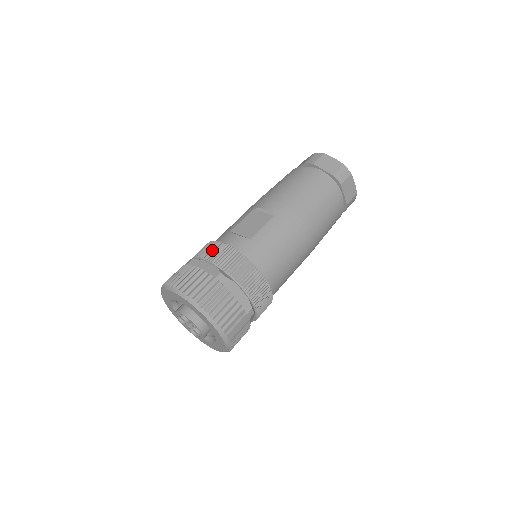
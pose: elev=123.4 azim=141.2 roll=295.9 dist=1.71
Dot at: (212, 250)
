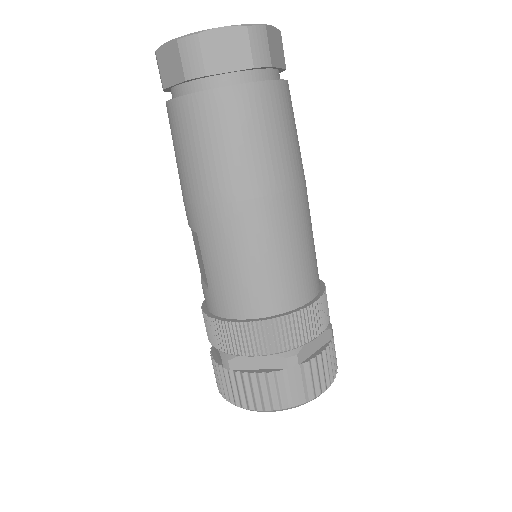
Dot at: occluded
